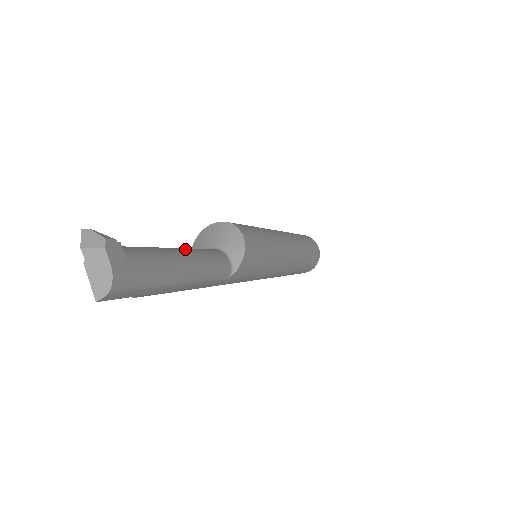
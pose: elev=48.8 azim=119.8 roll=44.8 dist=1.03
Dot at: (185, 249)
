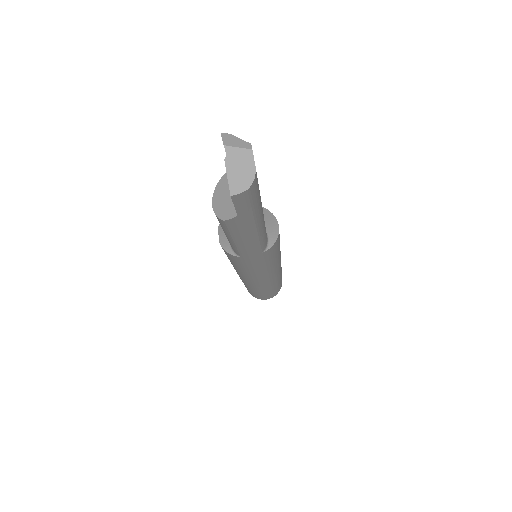
Dot at: occluded
